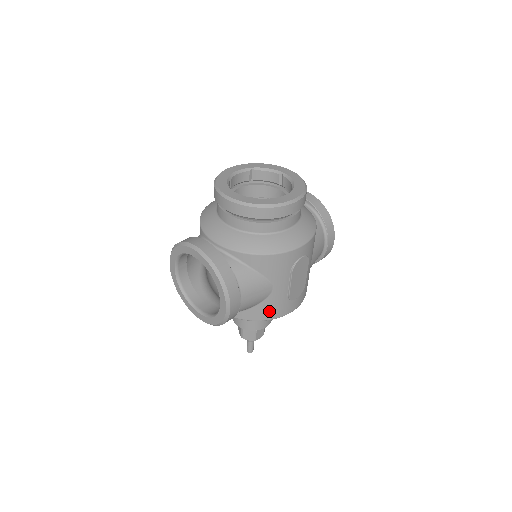
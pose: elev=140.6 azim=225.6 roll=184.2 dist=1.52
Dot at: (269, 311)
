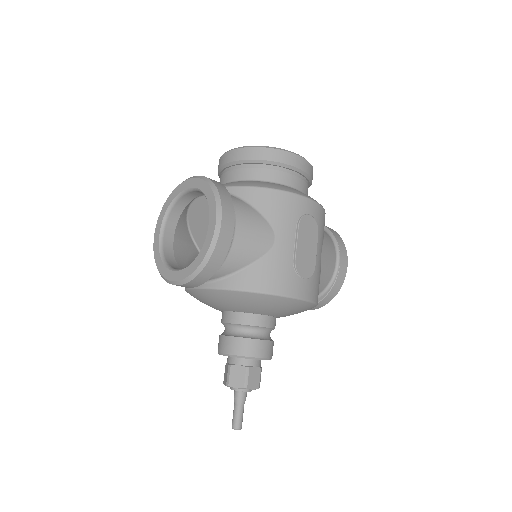
Dot at: (269, 277)
